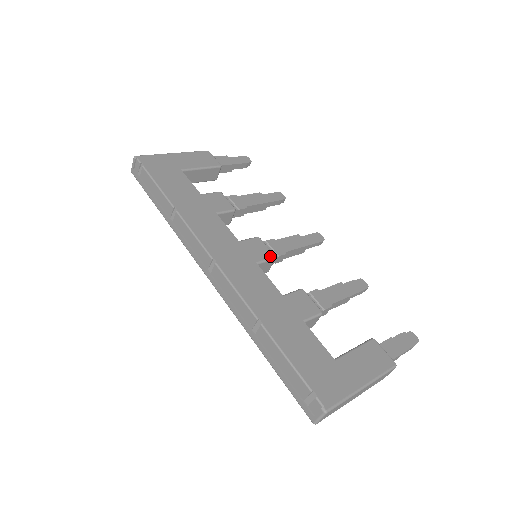
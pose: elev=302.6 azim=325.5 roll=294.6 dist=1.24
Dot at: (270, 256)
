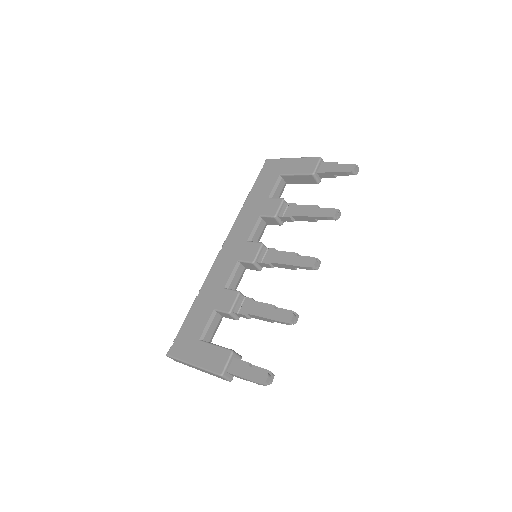
Dot at: (250, 260)
